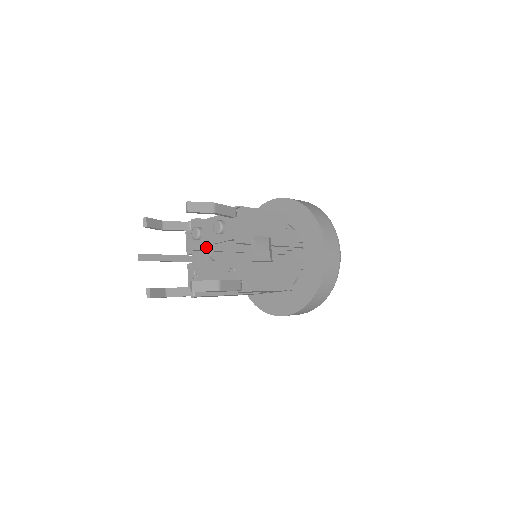
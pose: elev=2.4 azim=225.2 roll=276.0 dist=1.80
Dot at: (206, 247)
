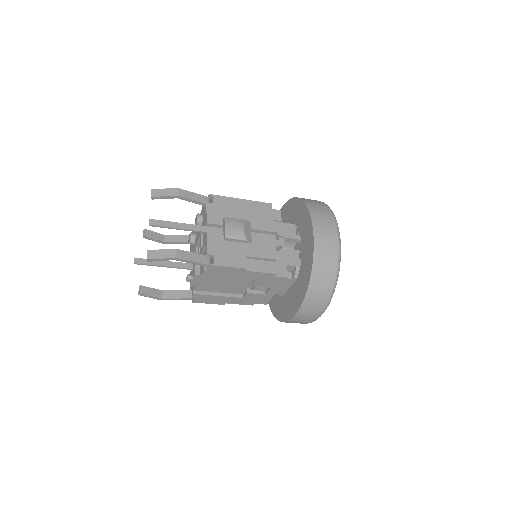
Dot at: (168, 224)
